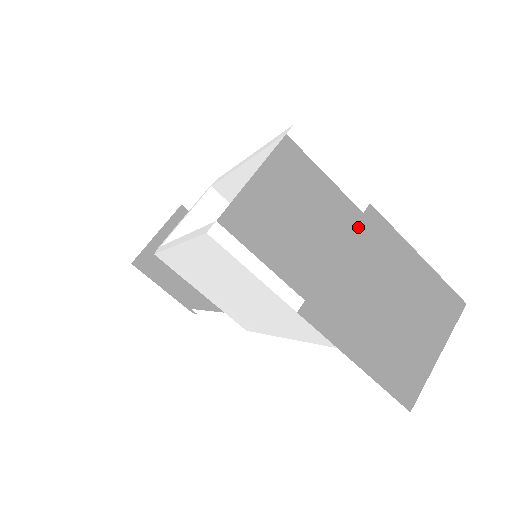
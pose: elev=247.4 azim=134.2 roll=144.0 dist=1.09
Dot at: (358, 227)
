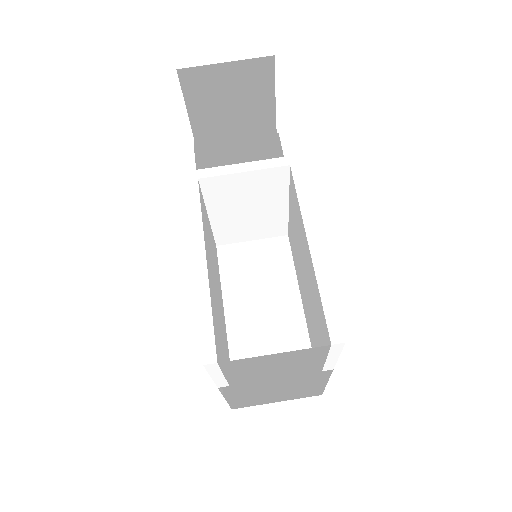
Dot at: (309, 374)
